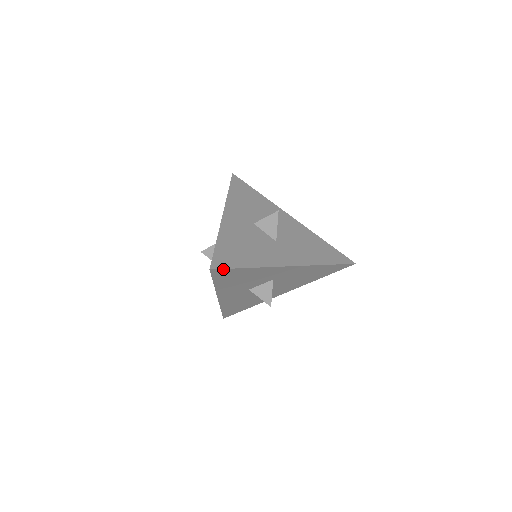
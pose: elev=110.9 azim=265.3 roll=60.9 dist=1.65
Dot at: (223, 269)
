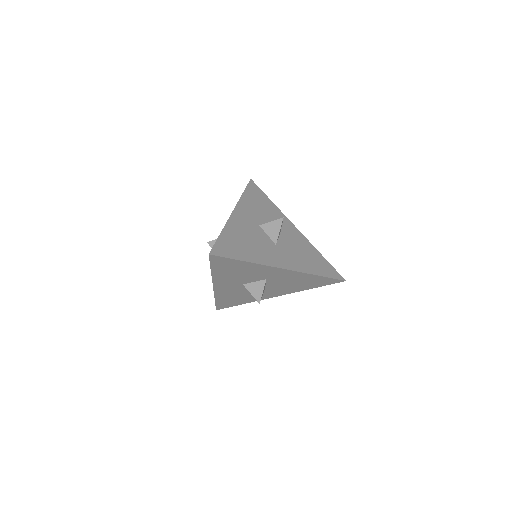
Dot at: (221, 257)
